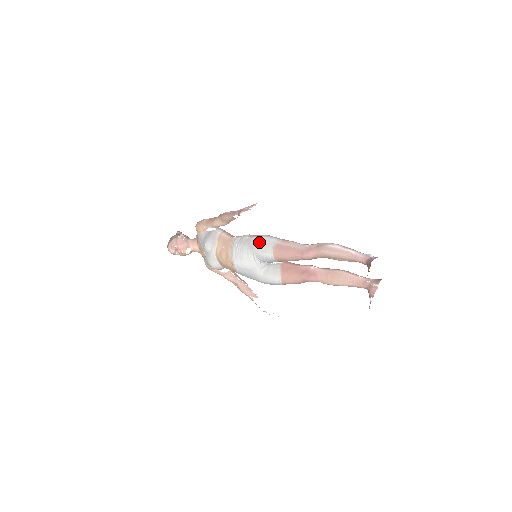
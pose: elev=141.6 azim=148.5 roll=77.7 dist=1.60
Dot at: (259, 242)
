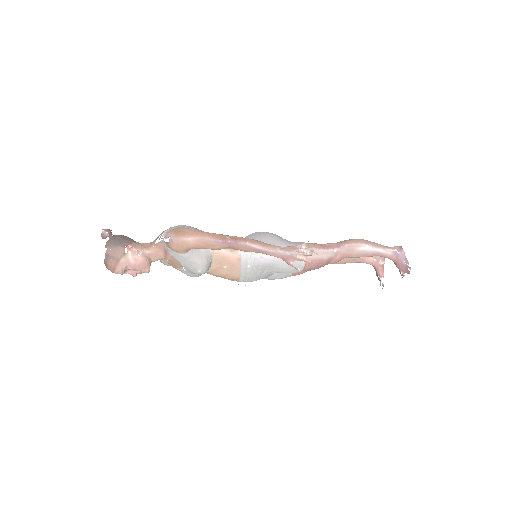
Dot at: (285, 262)
